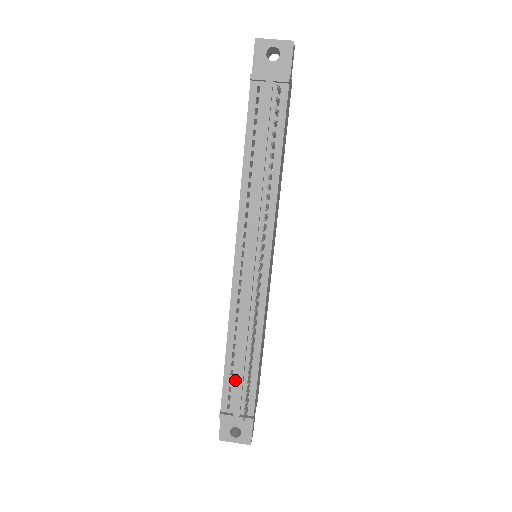
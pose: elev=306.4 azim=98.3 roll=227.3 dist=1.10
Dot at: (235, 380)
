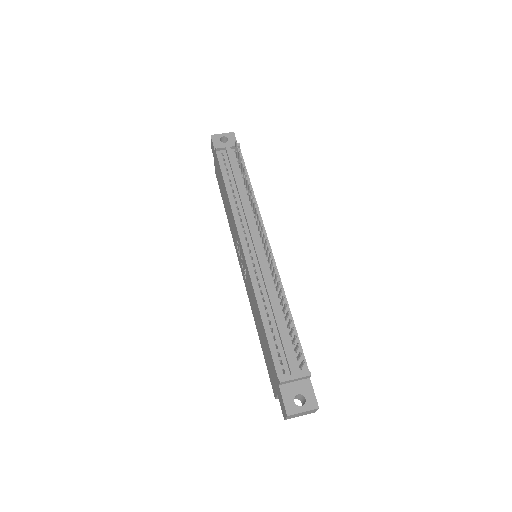
Dot at: (280, 344)
